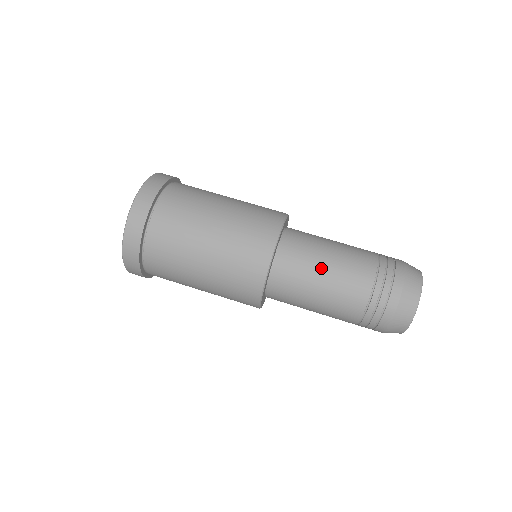
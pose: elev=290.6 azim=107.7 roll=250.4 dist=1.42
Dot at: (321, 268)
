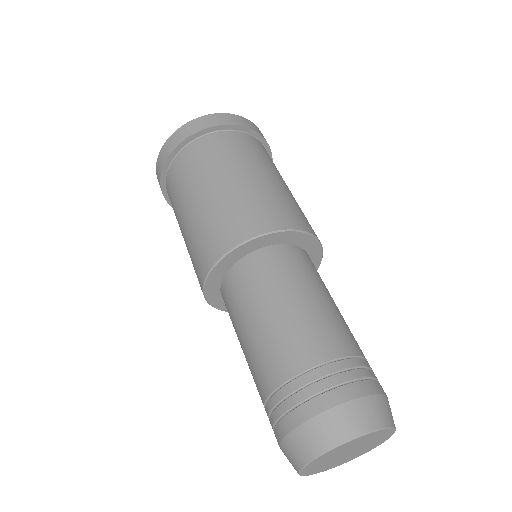
Dot at: (261, 310)
